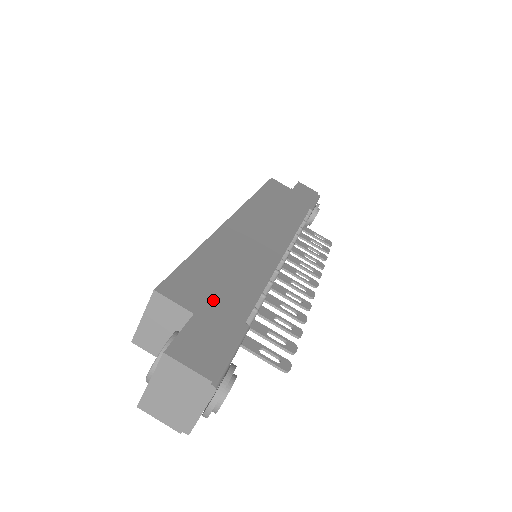
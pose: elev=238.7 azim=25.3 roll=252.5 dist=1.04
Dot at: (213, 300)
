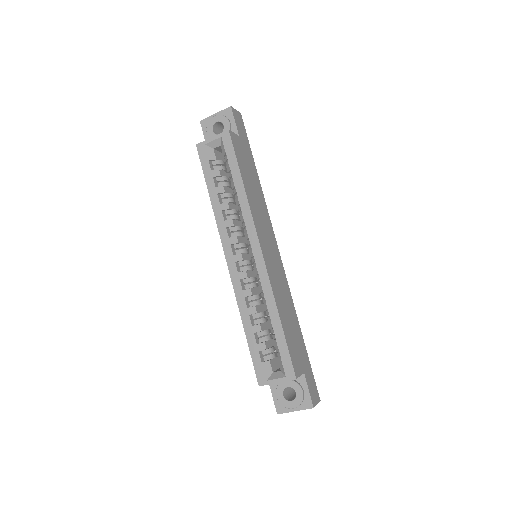
Dot at: (300, 354)
